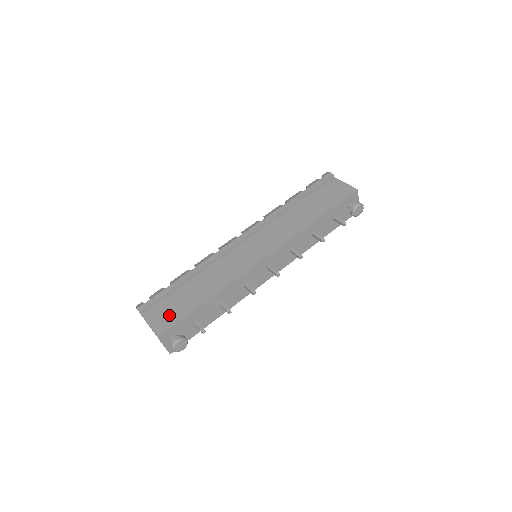
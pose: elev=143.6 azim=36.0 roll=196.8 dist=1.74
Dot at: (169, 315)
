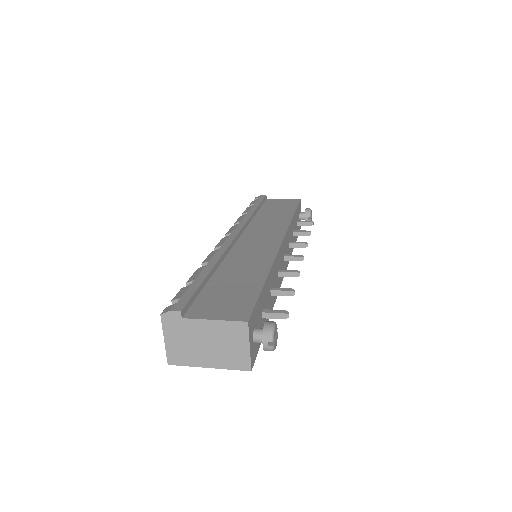
Dot at: (232, 302)
